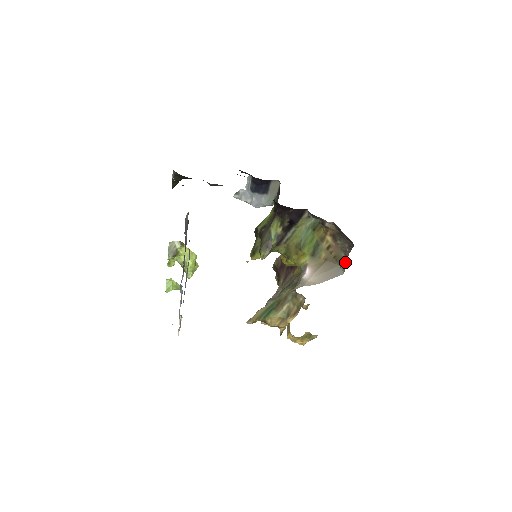
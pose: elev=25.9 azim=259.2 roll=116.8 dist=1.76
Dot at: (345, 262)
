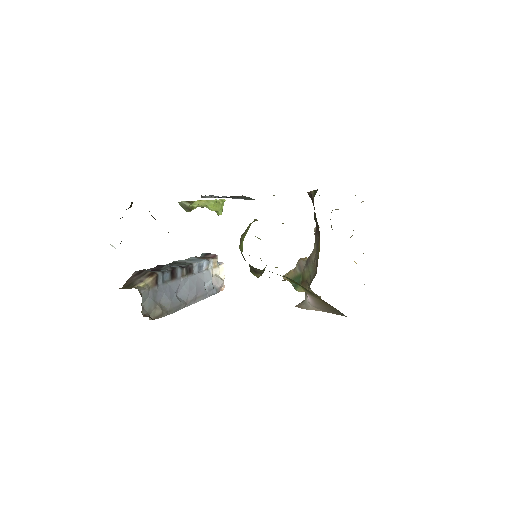
Dot at: occluded
